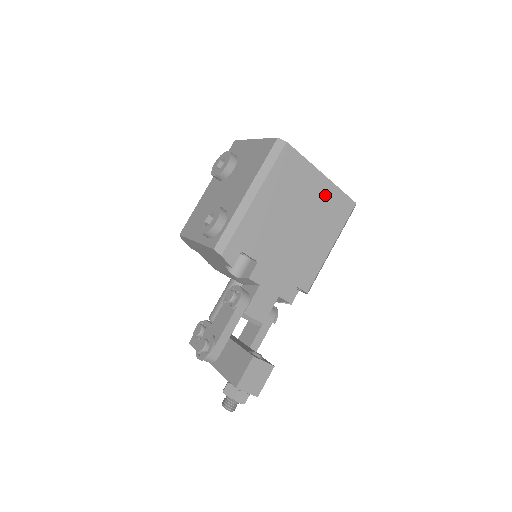
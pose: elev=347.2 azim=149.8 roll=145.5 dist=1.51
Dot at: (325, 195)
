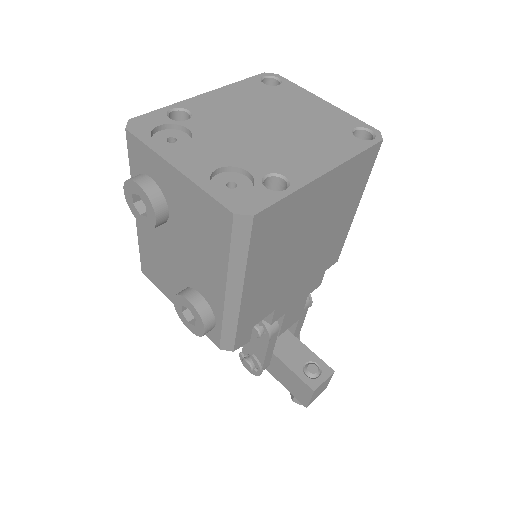
Dot at: (335, 186)
